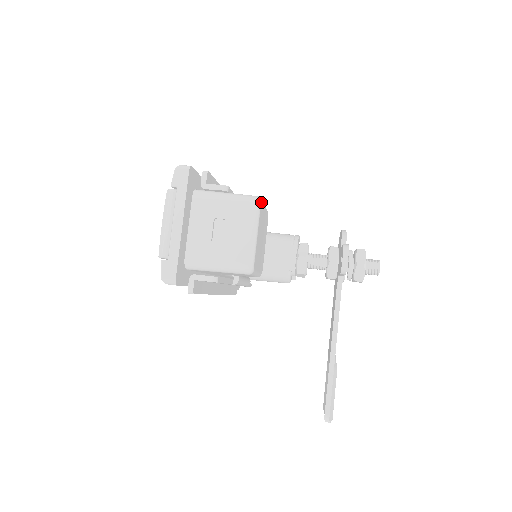
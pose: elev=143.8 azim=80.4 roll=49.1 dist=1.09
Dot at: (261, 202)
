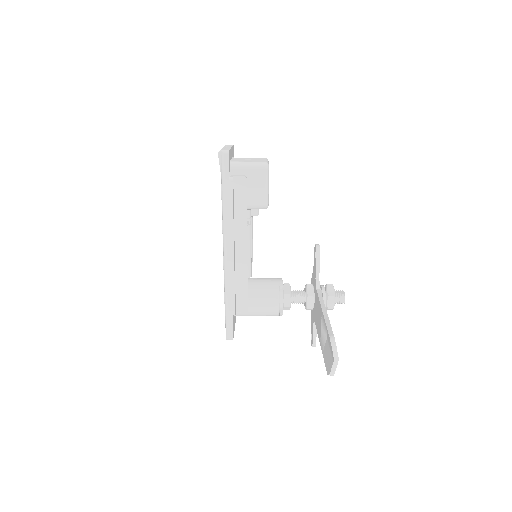
Dot at: occluded
